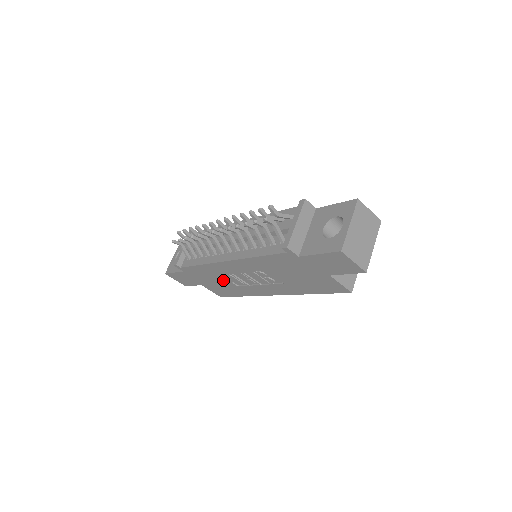
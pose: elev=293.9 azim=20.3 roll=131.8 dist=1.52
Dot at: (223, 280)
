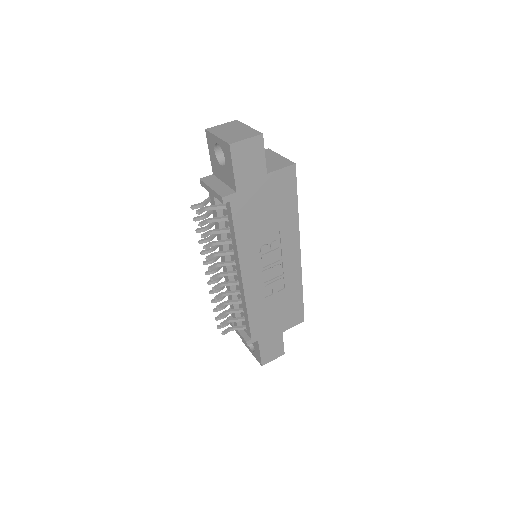
Dot at: (274, 300)
